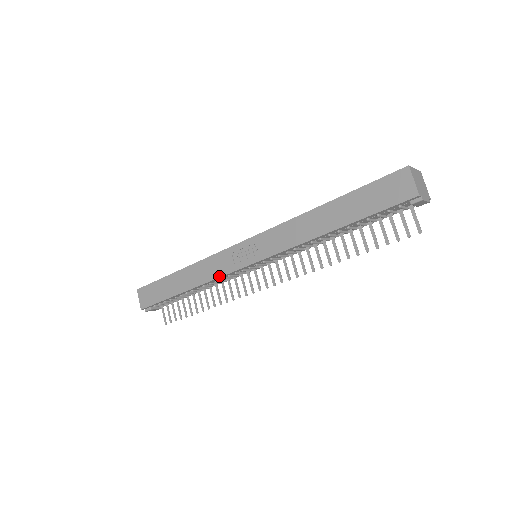
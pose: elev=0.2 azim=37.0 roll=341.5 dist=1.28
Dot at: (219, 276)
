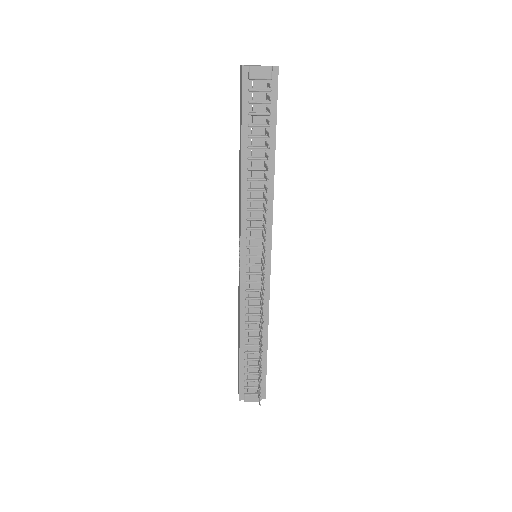
Dot at: (240, 296)
